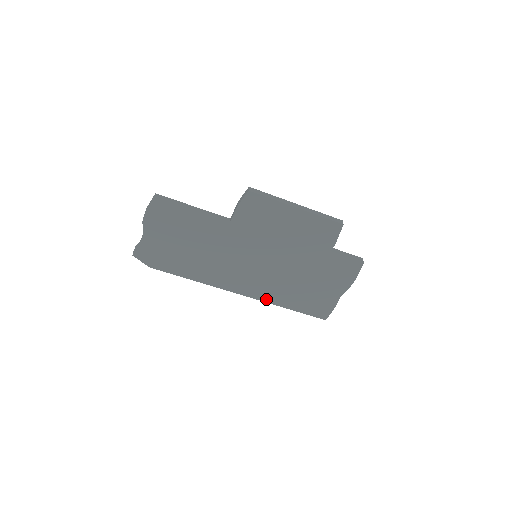
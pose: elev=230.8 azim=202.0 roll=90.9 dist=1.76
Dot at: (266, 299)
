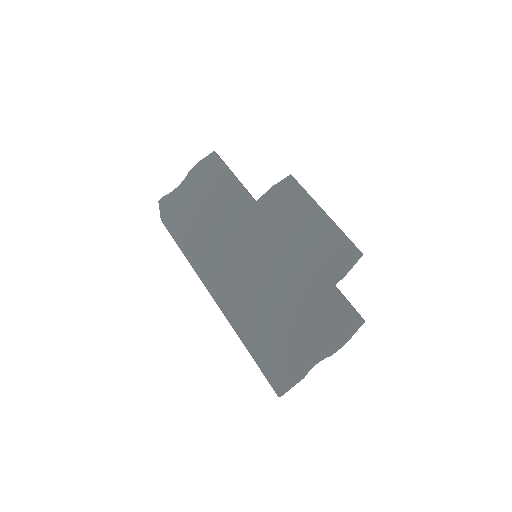
Dot at: (233, 319)
